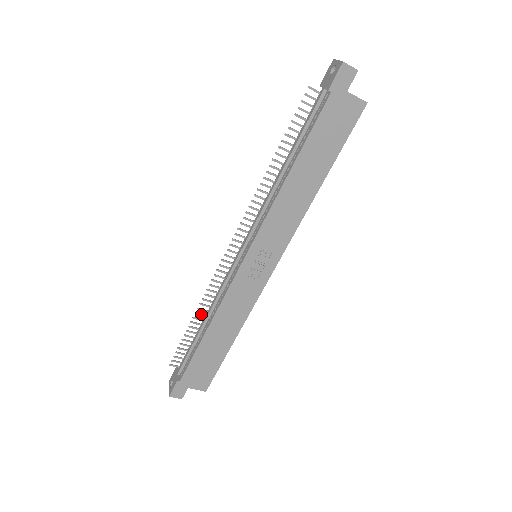
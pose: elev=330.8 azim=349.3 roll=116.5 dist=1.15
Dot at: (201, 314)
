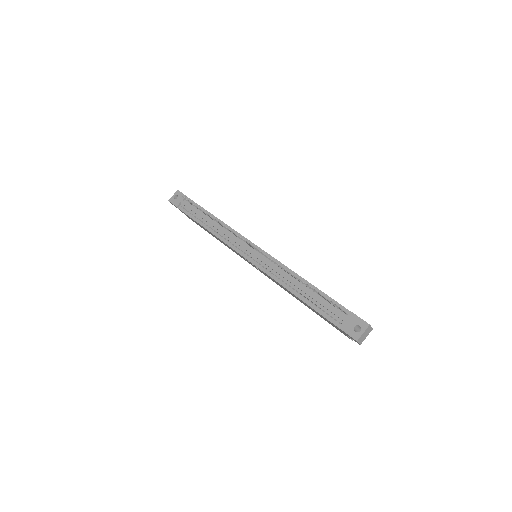
Dot at: (213, 219)
